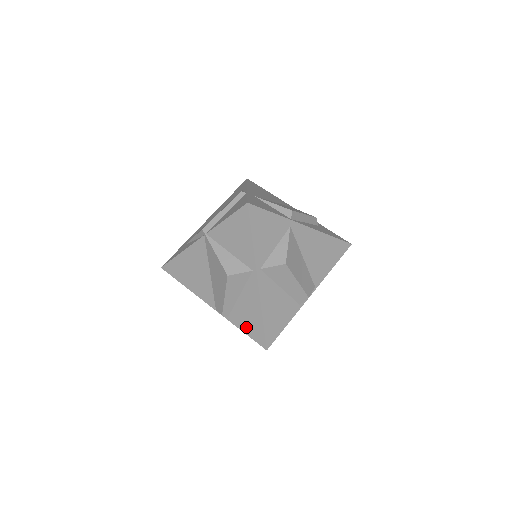
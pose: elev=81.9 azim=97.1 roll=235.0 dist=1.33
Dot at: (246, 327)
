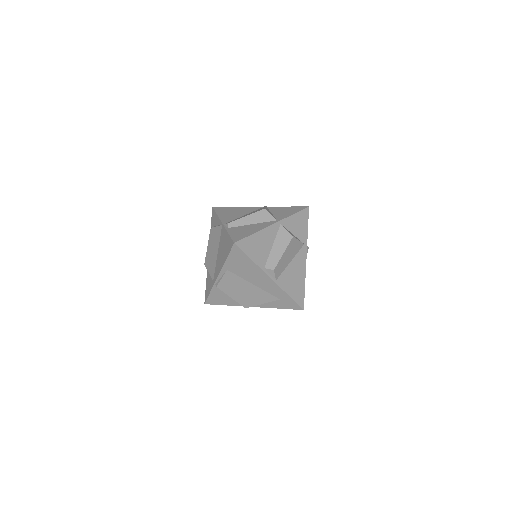
Dot at: (235, 233)
